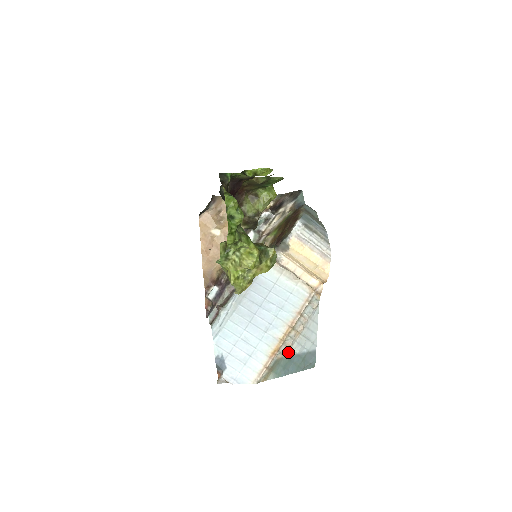
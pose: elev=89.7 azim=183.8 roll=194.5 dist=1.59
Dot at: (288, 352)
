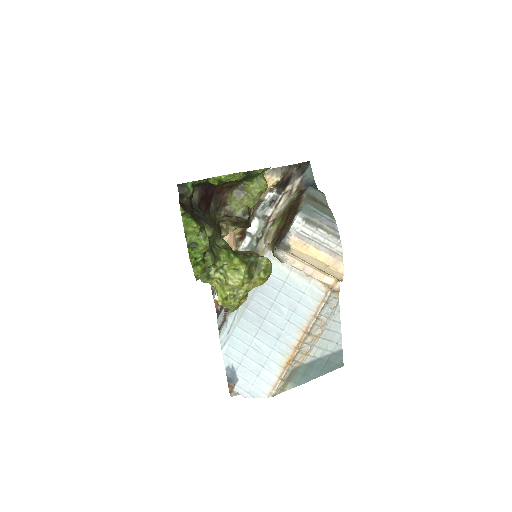
Dot at: (306, 359)
